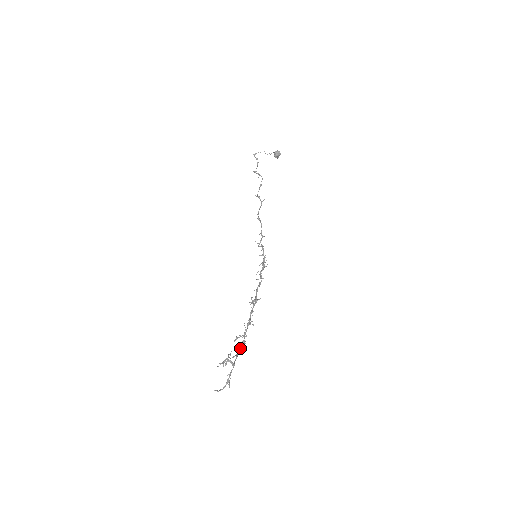
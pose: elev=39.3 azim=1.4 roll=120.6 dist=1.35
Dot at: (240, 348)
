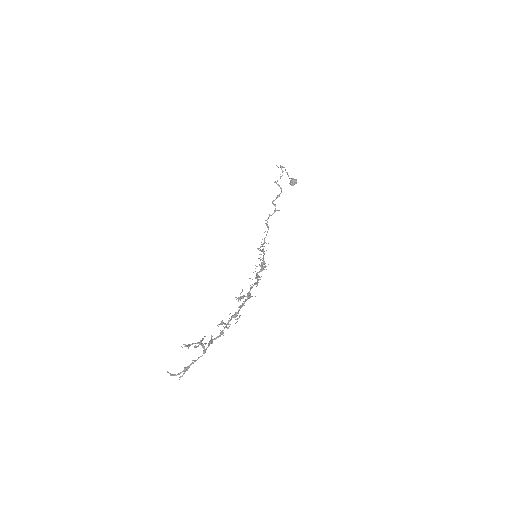
Dot at: (215, 338)
